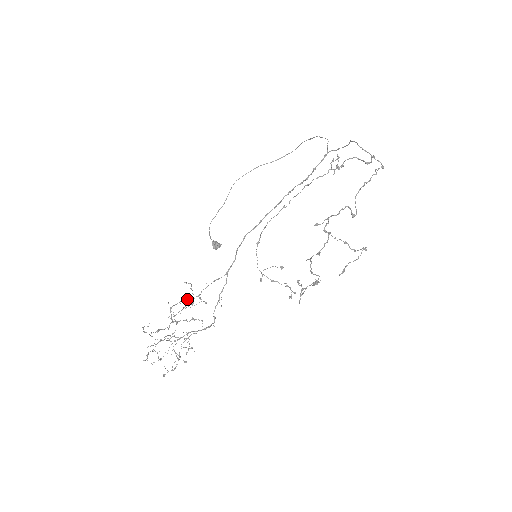
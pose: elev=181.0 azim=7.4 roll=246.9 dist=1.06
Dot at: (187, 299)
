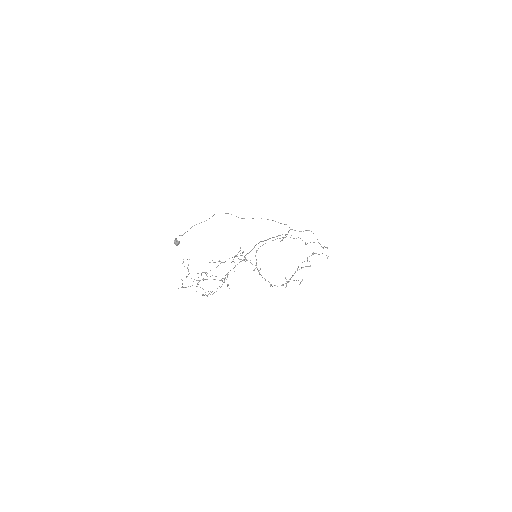
Dot at: occluded
